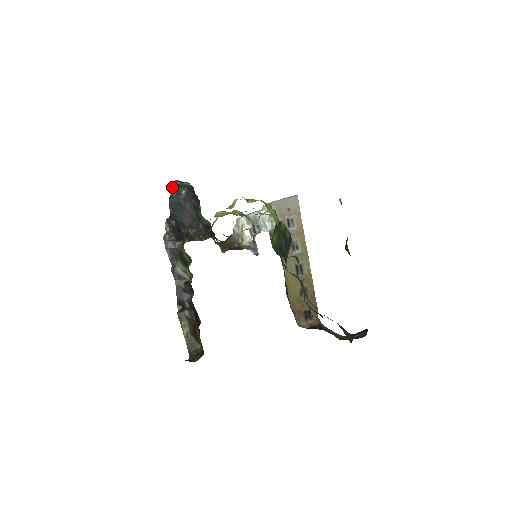
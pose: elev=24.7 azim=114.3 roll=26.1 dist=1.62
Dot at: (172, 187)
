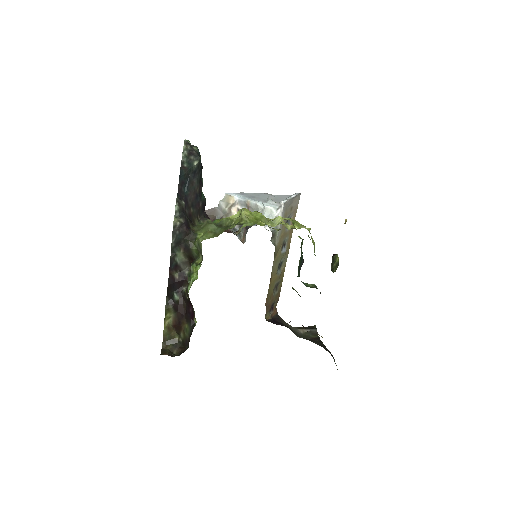
Dot at: (183, 152)
